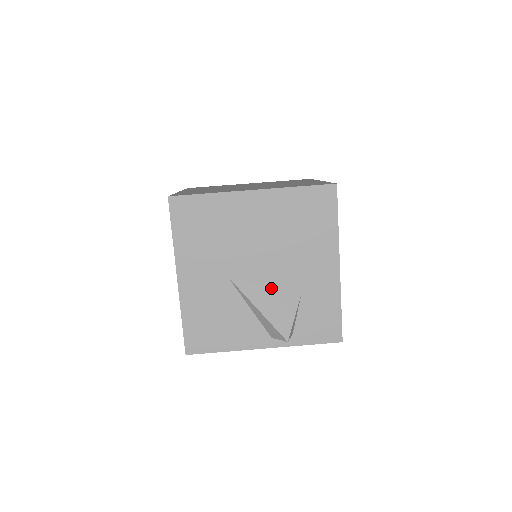
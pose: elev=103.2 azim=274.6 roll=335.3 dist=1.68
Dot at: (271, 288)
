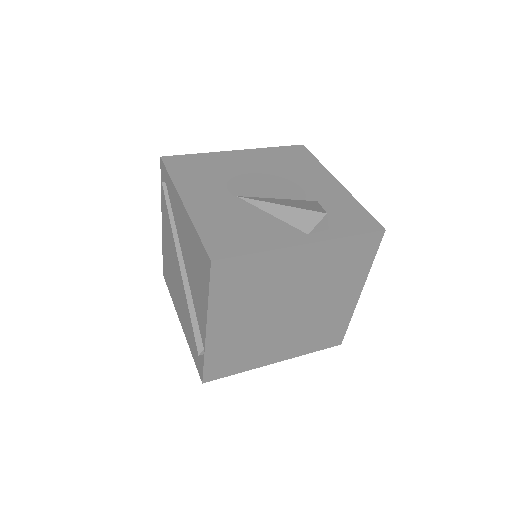
Dot at: (284, 199)
